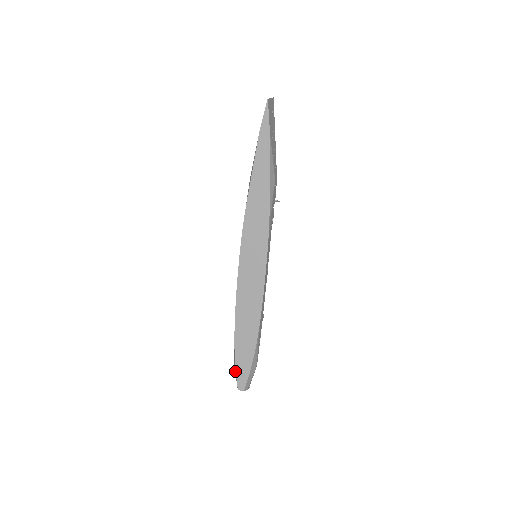
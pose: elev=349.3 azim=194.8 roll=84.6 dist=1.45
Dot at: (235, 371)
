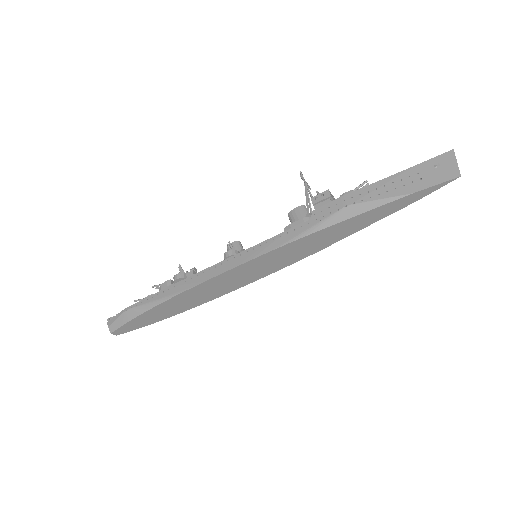
Dot at: (123, 321)
